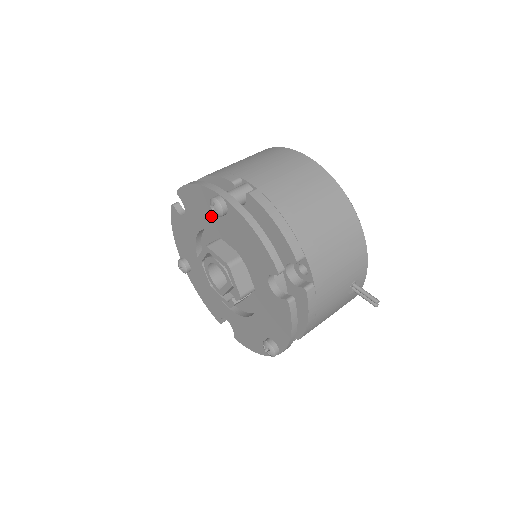
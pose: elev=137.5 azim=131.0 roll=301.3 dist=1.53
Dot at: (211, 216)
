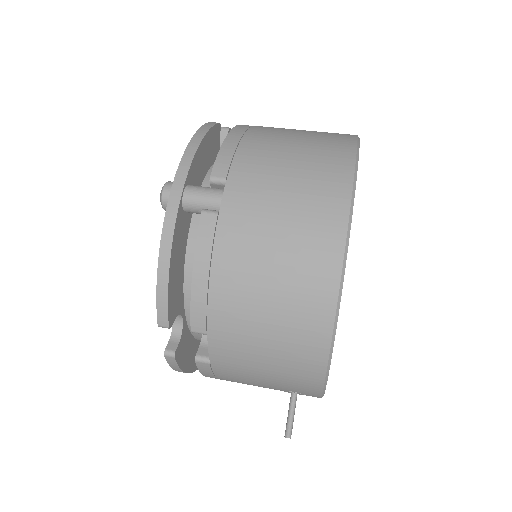
Dot at: occluded
